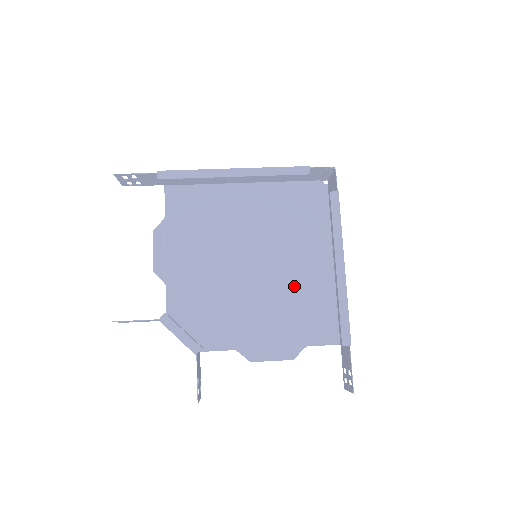
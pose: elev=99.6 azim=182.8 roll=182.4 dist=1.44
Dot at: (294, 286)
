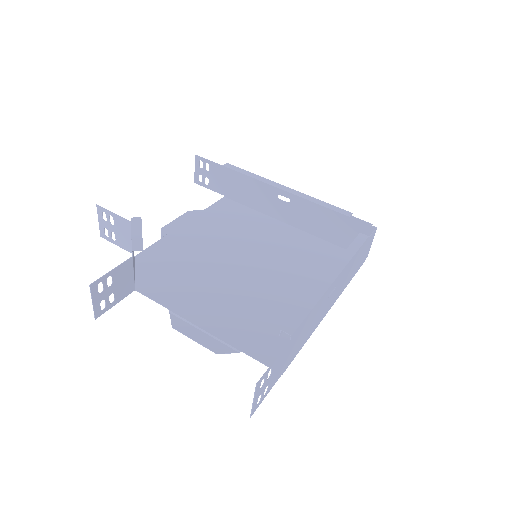
Dot at: (273, 301)
